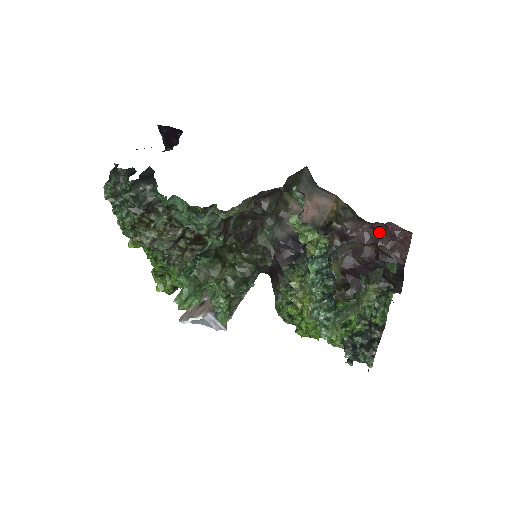
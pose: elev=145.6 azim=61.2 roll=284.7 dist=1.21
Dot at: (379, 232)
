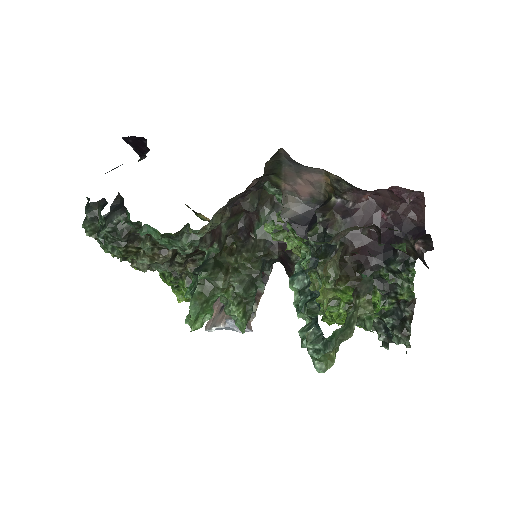
Dot at: (385, 197)
